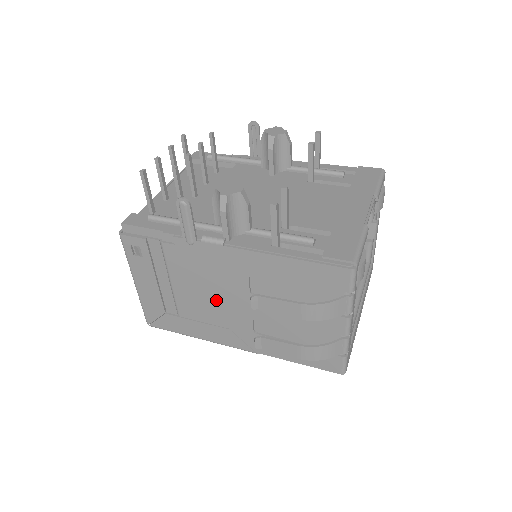
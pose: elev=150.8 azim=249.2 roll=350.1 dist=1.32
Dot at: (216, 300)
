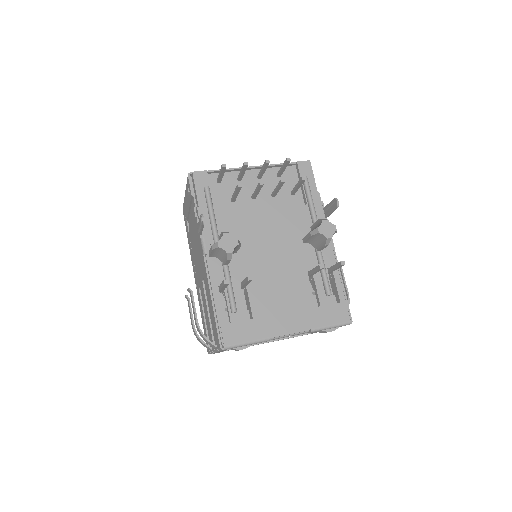
Dot at: (196, 257)
